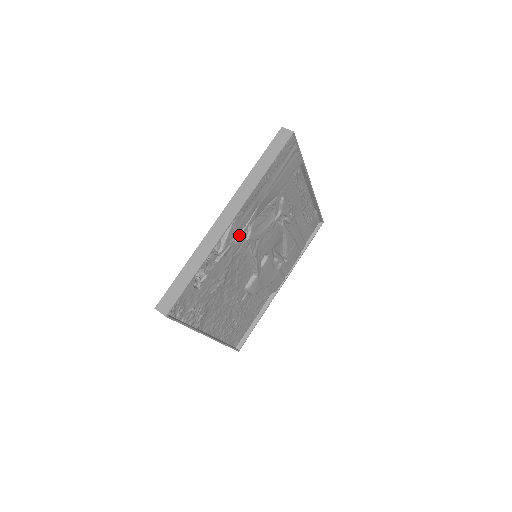
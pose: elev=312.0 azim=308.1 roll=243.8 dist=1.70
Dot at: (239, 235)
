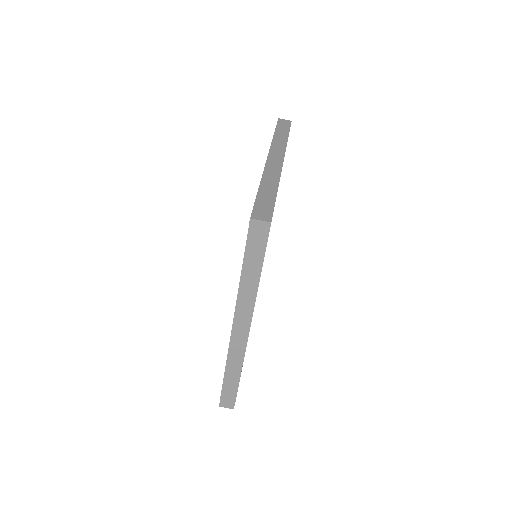
Dot at: occluded
